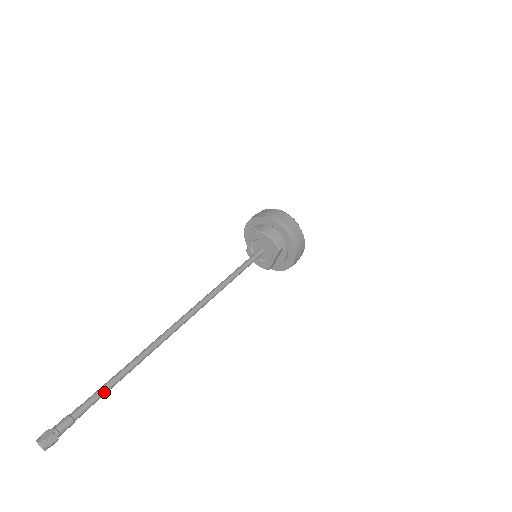
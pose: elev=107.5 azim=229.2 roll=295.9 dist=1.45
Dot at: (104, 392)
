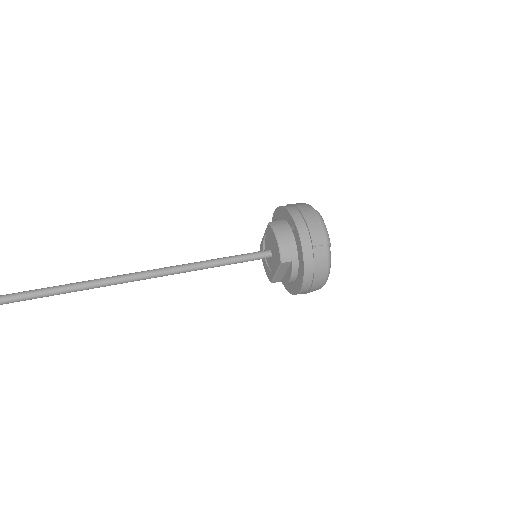
Dot at: out of frame
